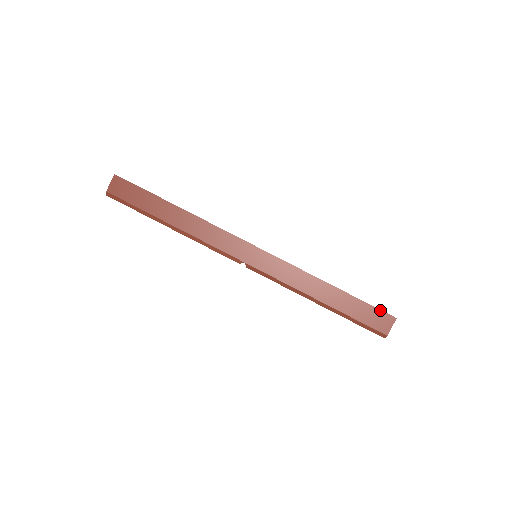
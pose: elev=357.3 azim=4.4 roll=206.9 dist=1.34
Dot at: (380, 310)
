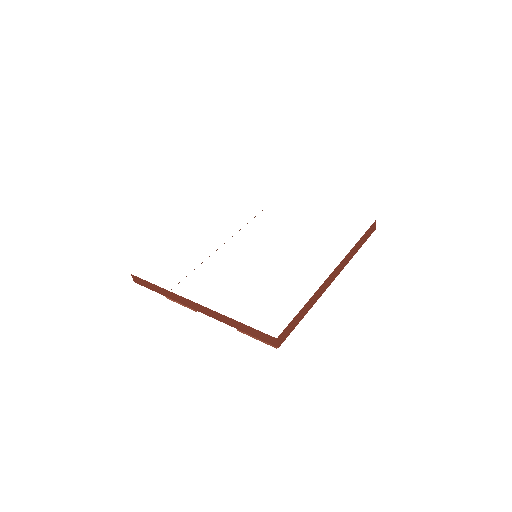
Dot at: (372, 225)
